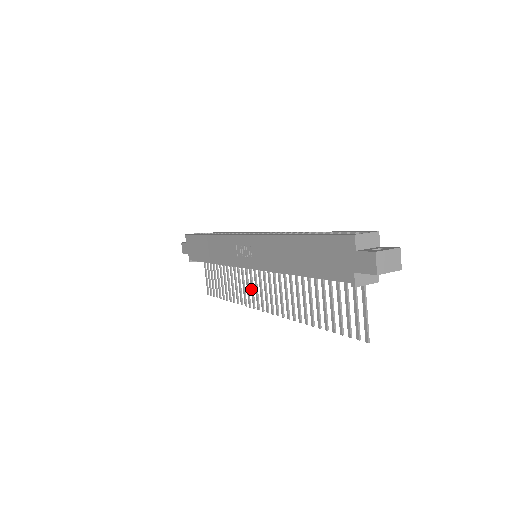
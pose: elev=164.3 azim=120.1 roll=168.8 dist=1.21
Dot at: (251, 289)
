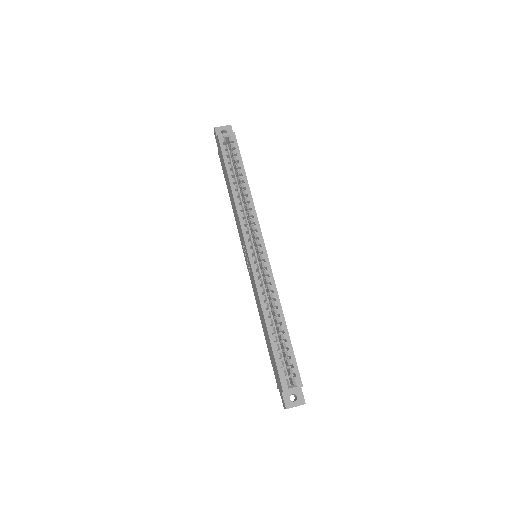
Dot at: occluded
